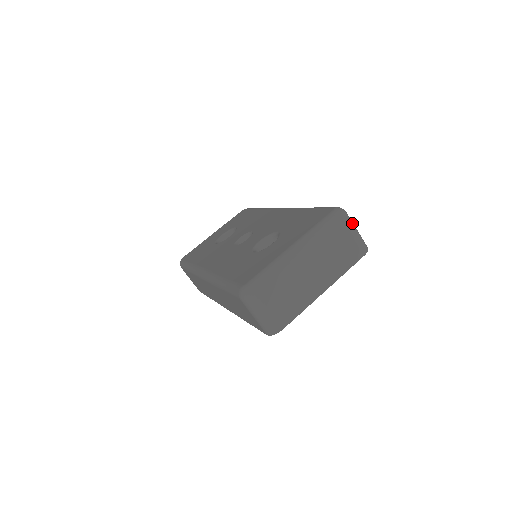
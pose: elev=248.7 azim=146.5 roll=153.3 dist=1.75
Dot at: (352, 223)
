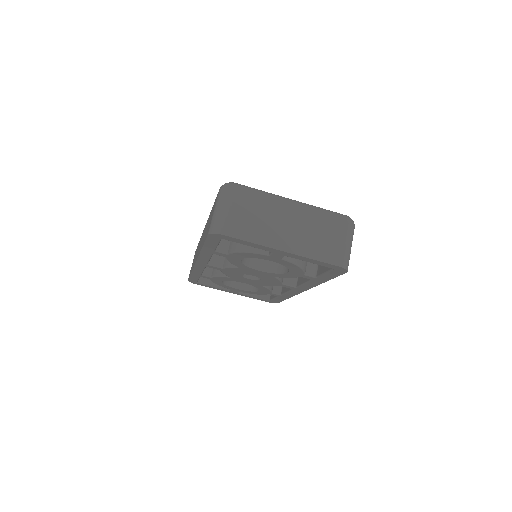
Dot at: (352, 237)
